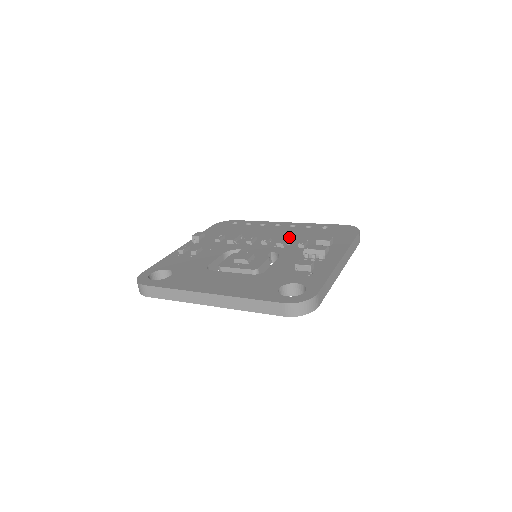
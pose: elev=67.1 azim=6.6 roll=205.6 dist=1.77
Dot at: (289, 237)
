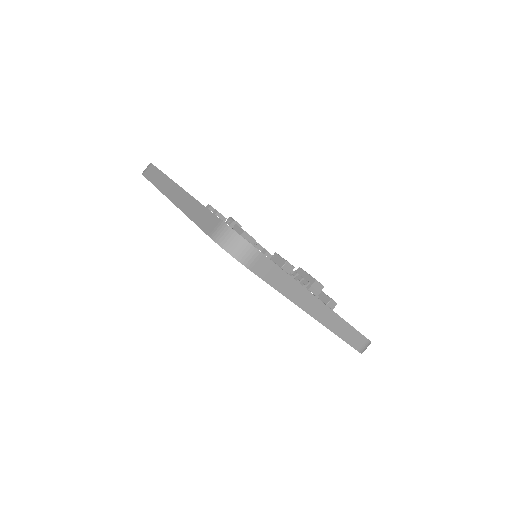
Dot at: occluded
